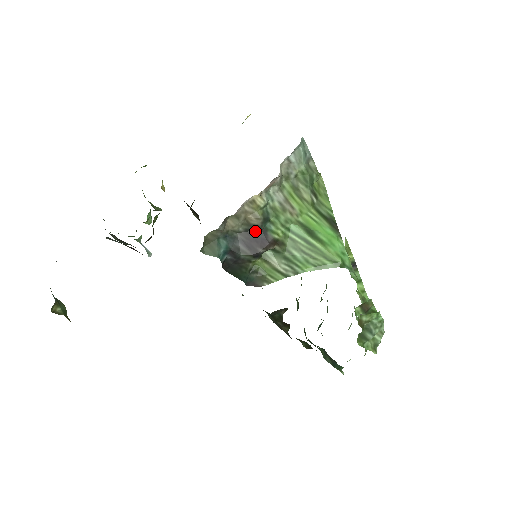
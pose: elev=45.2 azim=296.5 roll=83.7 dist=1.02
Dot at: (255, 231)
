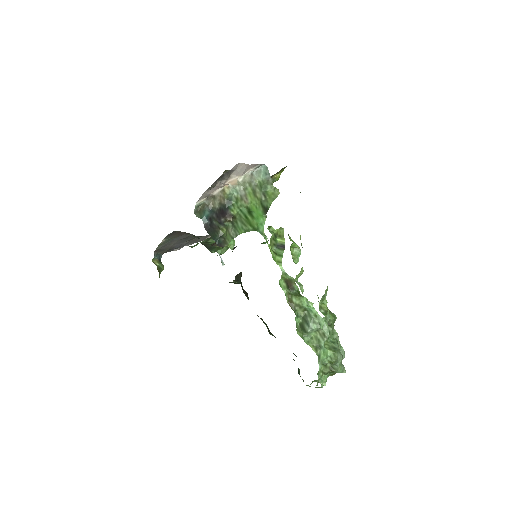
Dot at: (223, 208)
